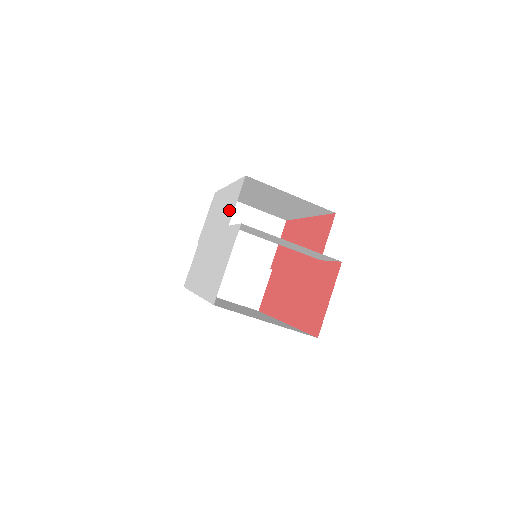
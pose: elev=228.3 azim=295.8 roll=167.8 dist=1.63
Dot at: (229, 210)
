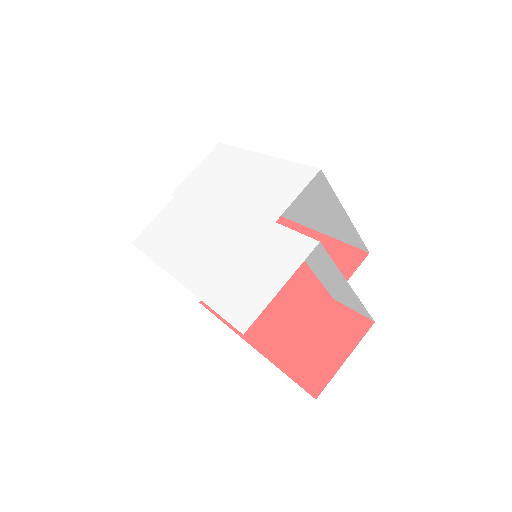
Dot at: (274, 197)
